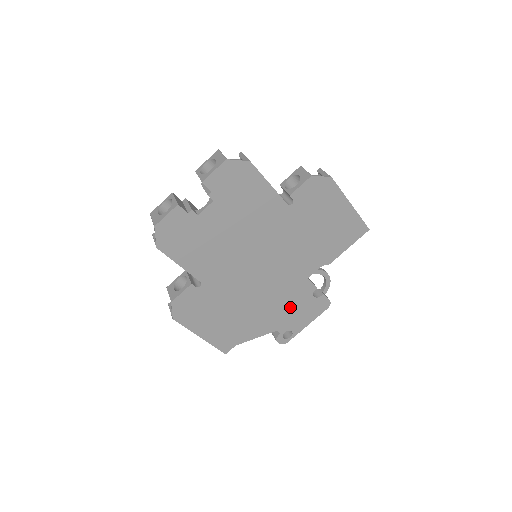
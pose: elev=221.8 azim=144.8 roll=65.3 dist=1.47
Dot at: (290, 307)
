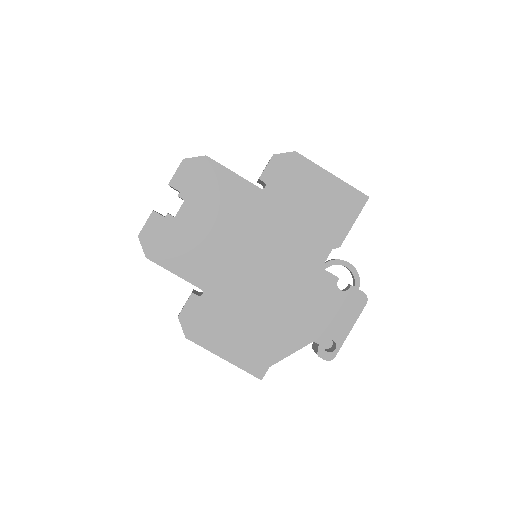
Dot at: (316, 308)
